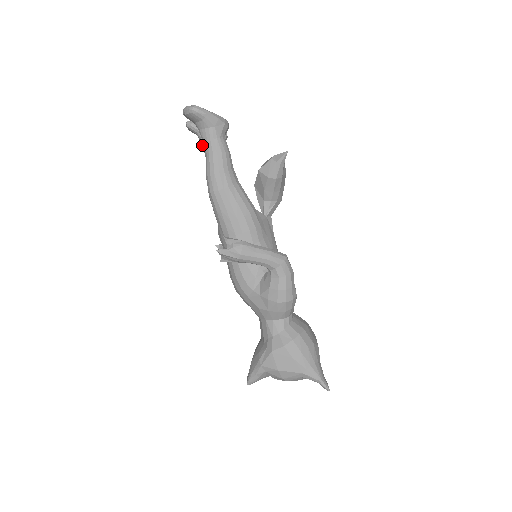
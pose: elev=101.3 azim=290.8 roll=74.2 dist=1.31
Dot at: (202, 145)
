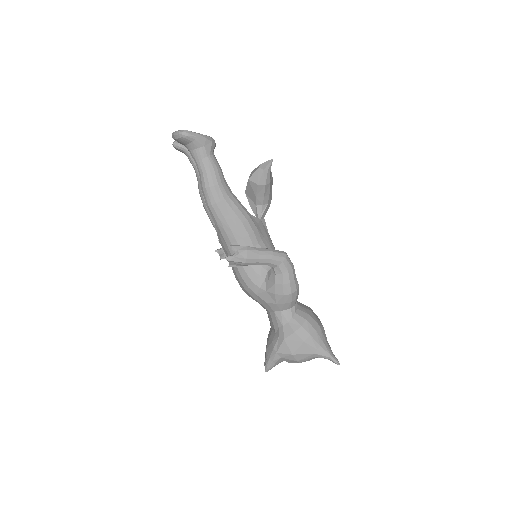
Dot at: (191, 162)
